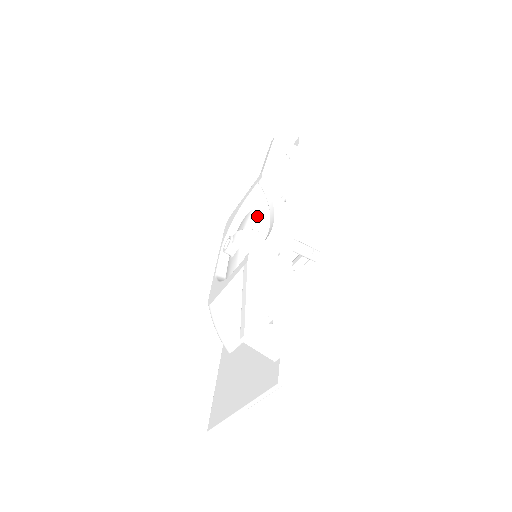
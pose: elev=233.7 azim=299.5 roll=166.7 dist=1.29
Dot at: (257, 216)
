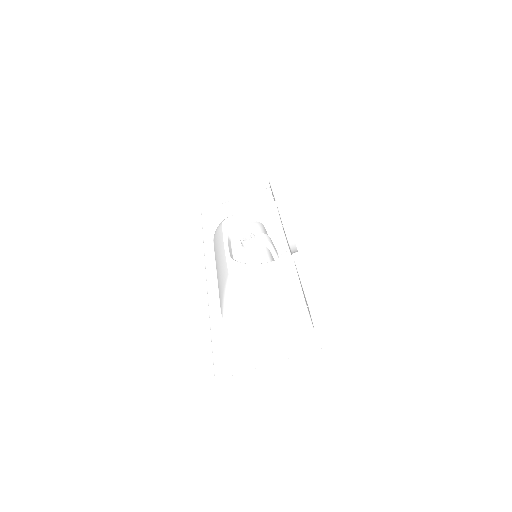
Dot at: (263, 228)
